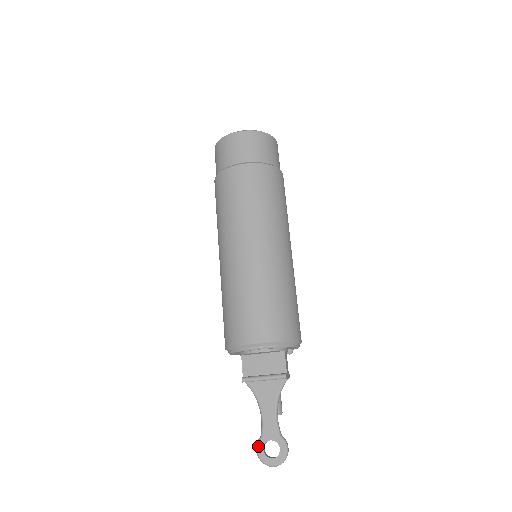
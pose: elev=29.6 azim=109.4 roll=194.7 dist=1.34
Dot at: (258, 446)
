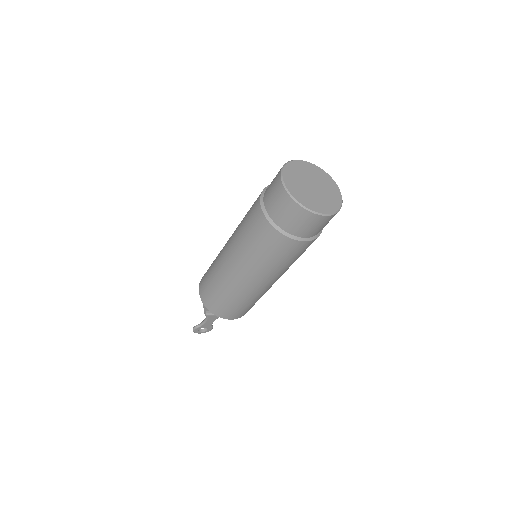
Dot at: (196, 329)
